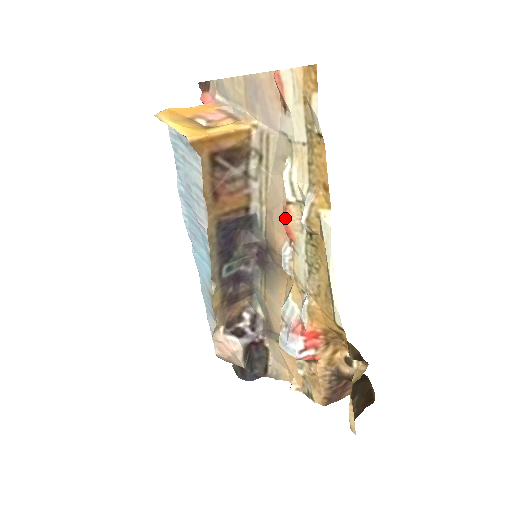
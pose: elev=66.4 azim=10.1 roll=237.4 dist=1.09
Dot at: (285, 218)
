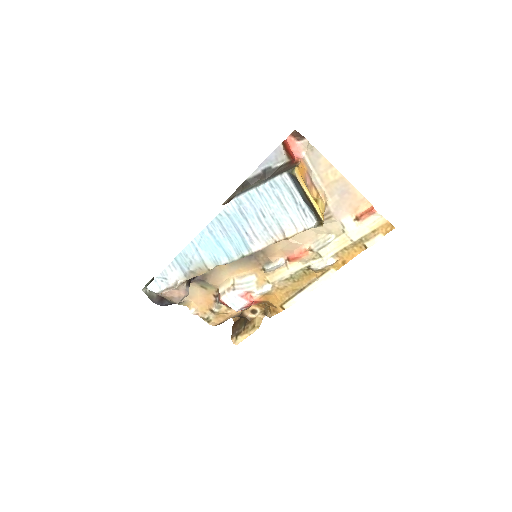
Dot at: (302, 255)
